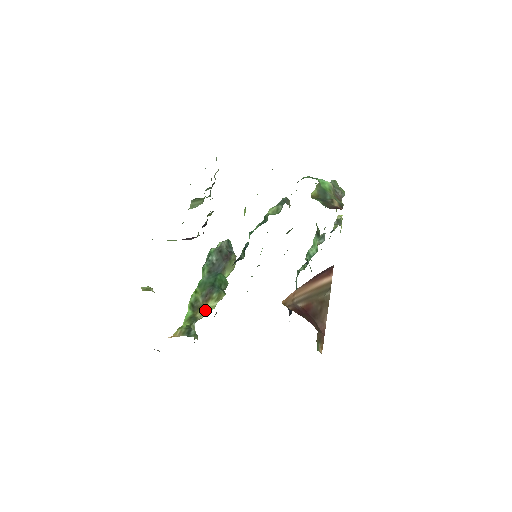
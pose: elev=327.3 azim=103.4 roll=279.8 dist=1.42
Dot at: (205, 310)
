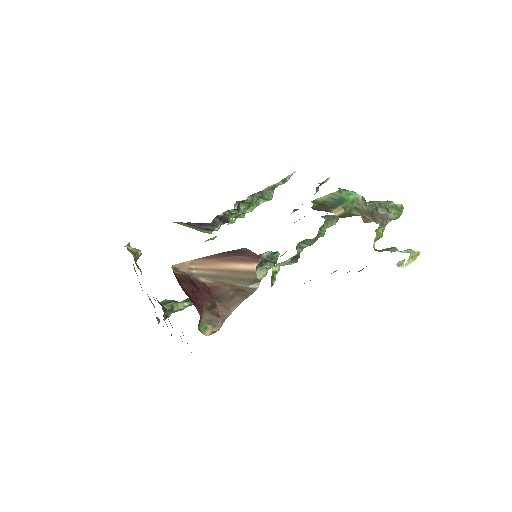
Dot at: occluded
